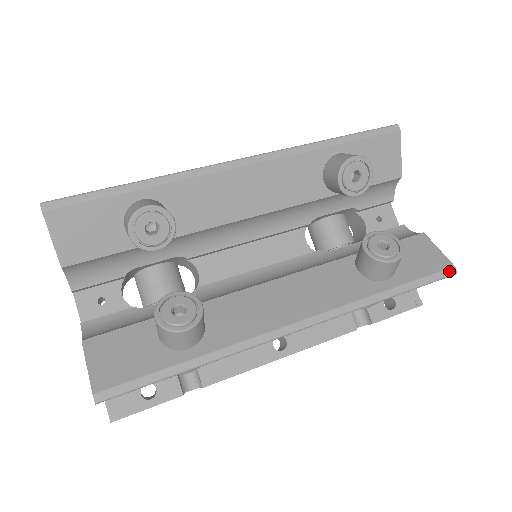
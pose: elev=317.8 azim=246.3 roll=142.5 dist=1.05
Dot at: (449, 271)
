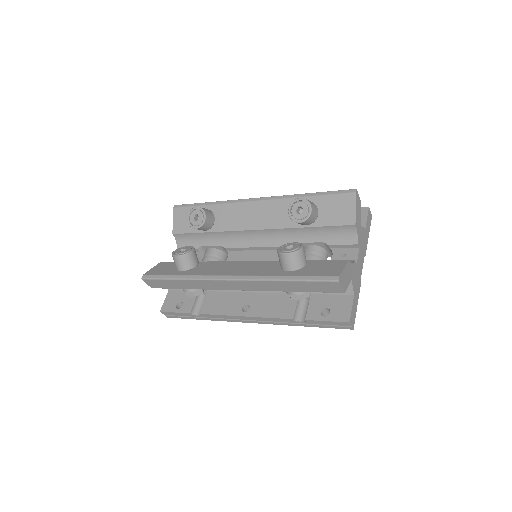
Dot at: (333, 278)
